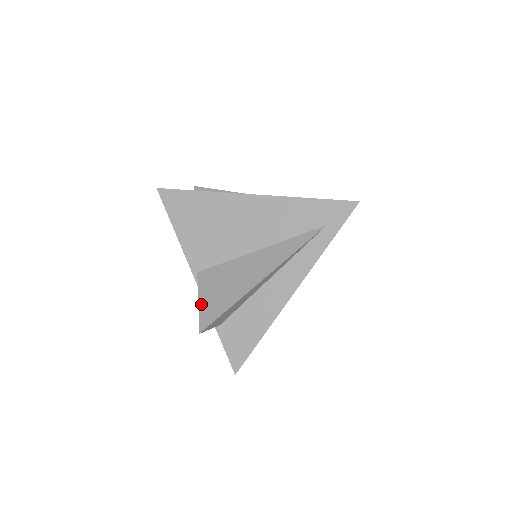
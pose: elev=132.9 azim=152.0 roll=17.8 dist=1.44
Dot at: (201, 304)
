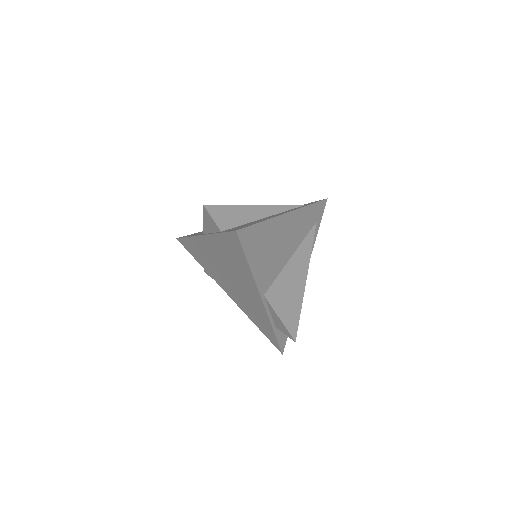
Dot at: (283, 320)
